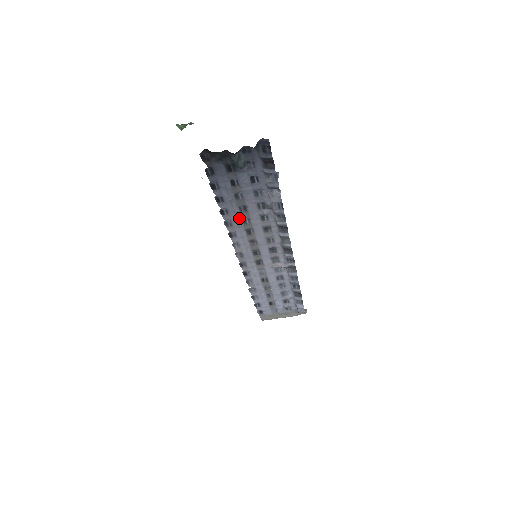
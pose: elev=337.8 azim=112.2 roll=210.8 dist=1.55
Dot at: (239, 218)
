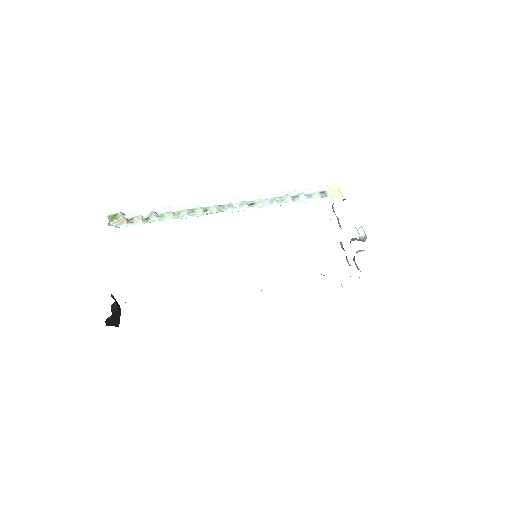
Dot at: occluded
